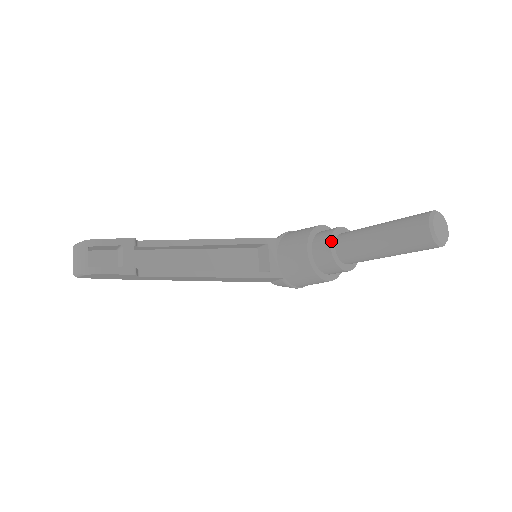
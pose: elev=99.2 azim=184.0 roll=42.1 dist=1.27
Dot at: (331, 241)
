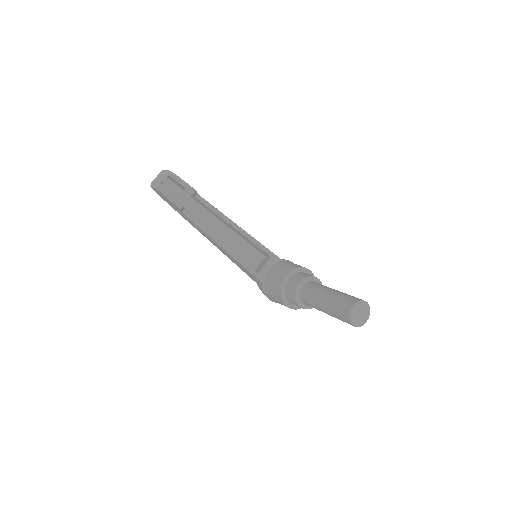
Dot at: (303, 280)
